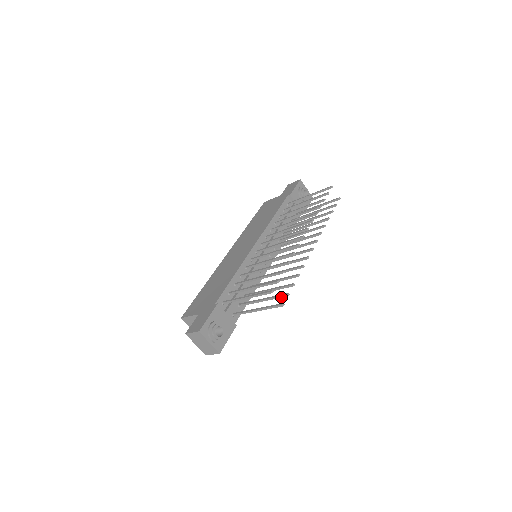
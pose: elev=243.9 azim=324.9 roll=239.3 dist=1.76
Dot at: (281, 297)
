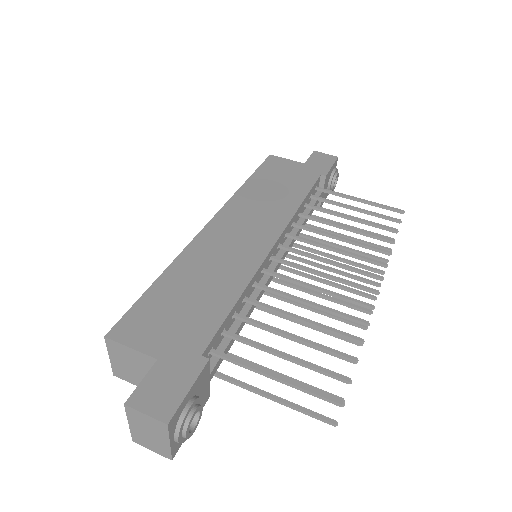
Dot at: occluded
